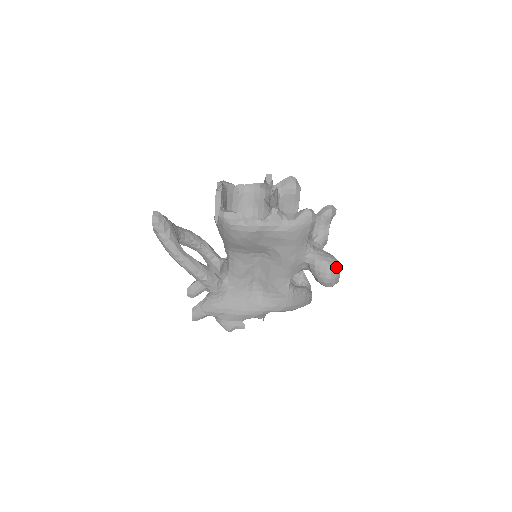
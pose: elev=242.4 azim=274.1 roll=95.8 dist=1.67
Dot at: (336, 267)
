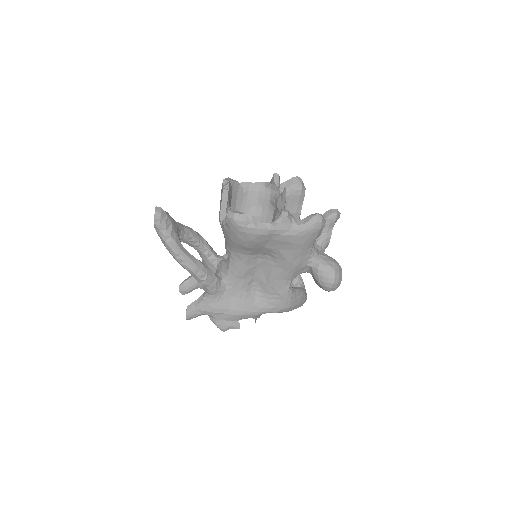
Dot at: (339, 272)
